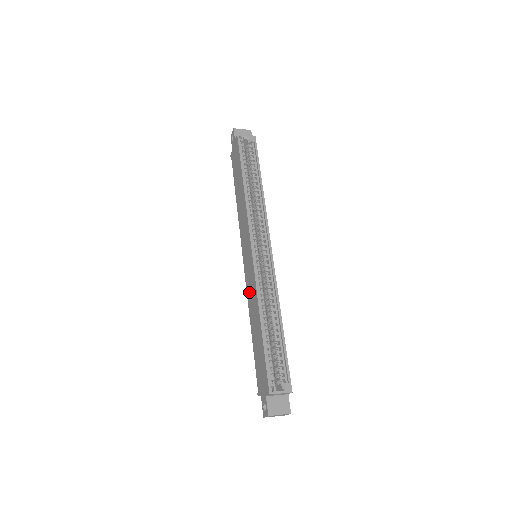
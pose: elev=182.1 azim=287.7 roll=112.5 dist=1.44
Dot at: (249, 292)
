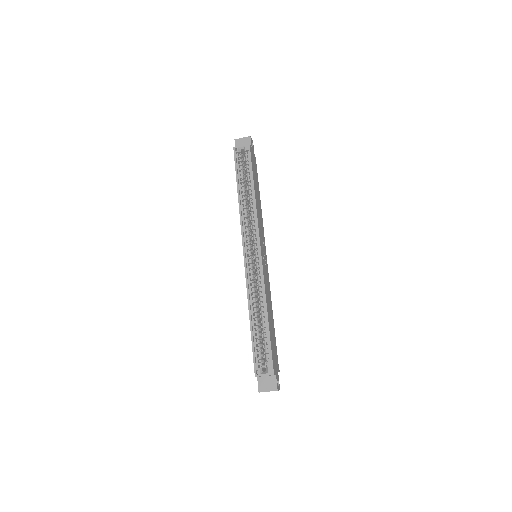
Dot at: occluded
